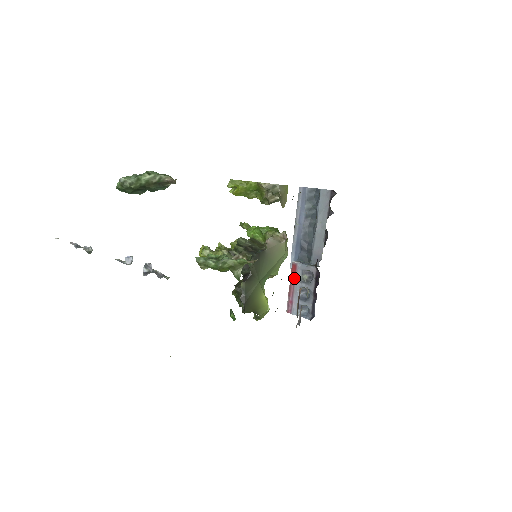
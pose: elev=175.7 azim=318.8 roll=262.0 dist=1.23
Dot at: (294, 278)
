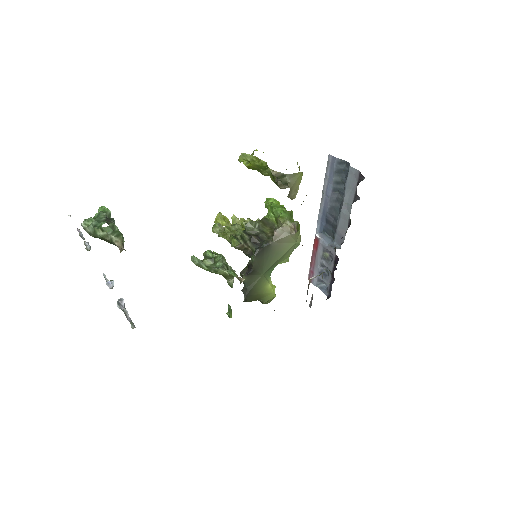
Dot at: (316, 251)
